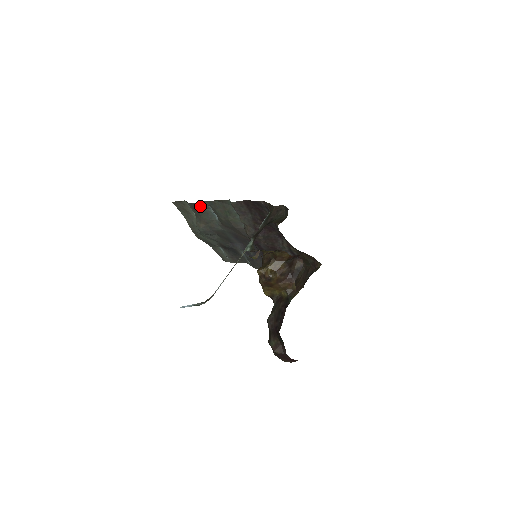
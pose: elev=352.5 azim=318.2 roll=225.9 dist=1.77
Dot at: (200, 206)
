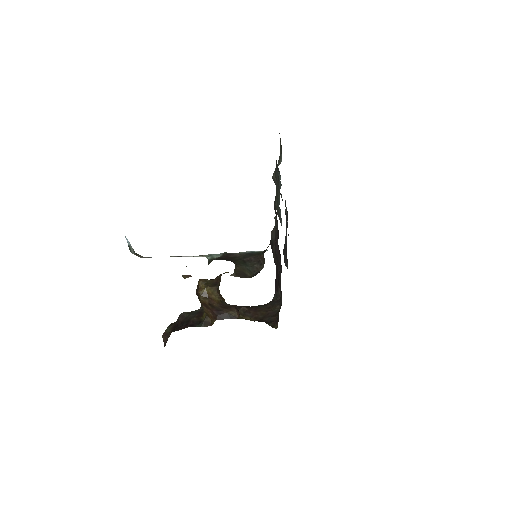
Dot at: occluded
